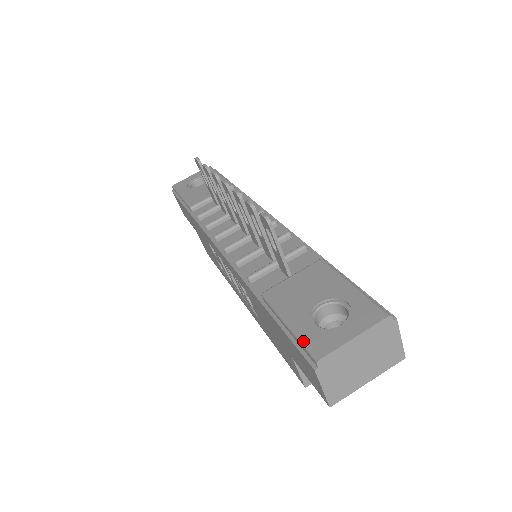
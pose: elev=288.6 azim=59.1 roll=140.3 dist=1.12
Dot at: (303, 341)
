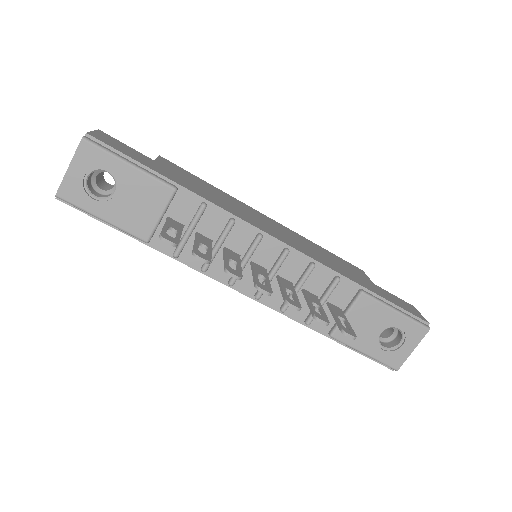
Dot at: (383, 363)
